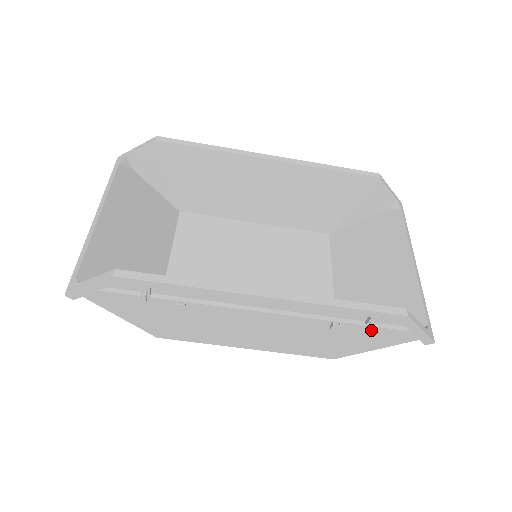
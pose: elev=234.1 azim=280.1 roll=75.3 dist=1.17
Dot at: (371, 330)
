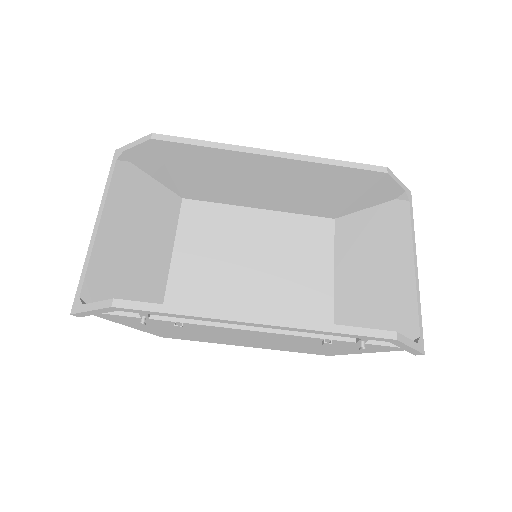
Dot at: (360, 349)
